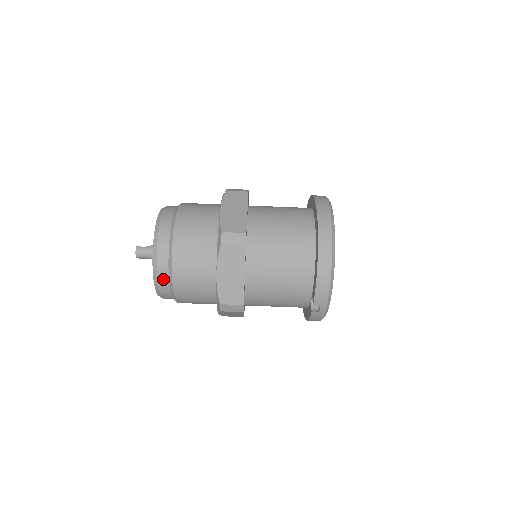
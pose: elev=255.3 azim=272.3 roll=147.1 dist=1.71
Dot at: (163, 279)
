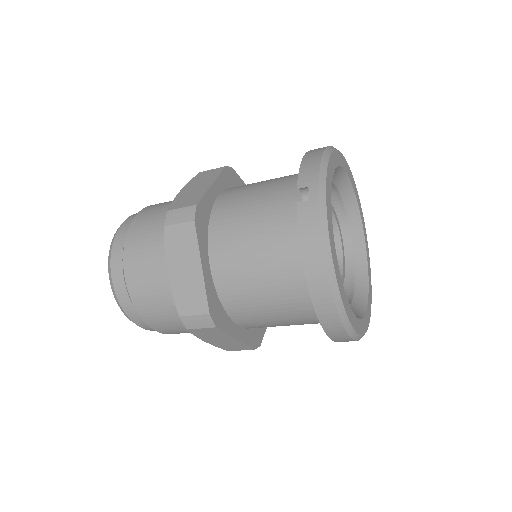
Dot at: occluded
